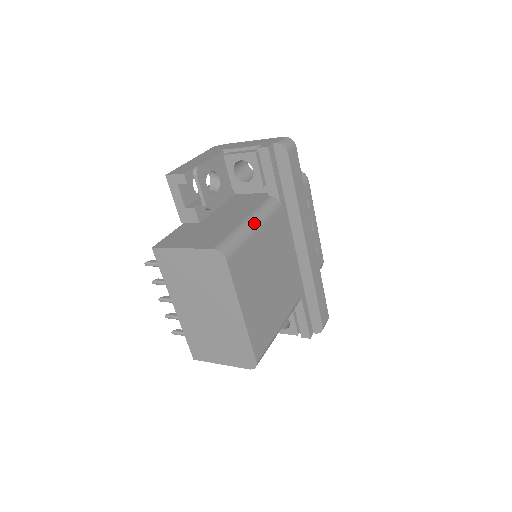
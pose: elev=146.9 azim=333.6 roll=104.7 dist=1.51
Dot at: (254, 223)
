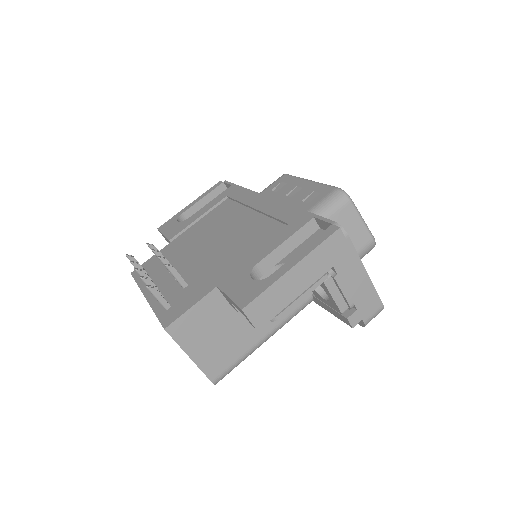
Dot at: occluded
